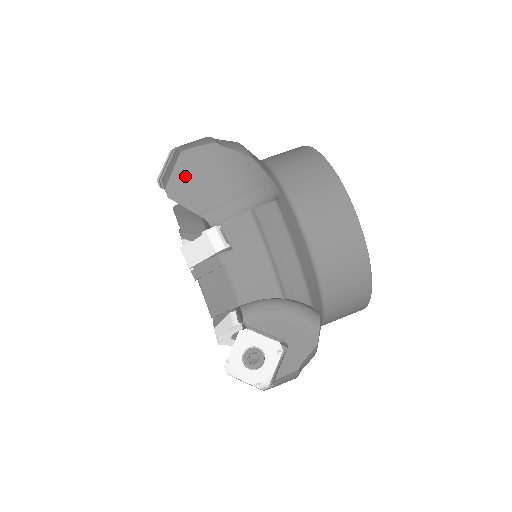
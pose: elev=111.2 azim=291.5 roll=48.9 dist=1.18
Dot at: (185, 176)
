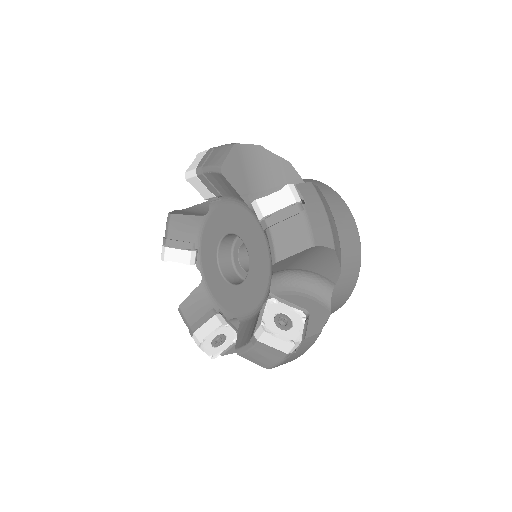
Dot at: (235, 162)
